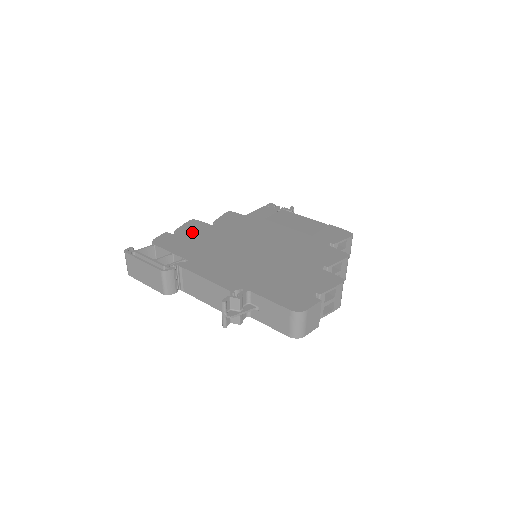
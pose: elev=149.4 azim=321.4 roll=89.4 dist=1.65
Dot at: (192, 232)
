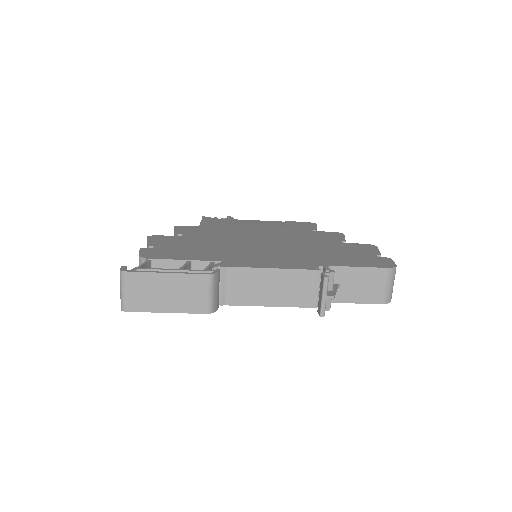
Dot at: (173, 243)
